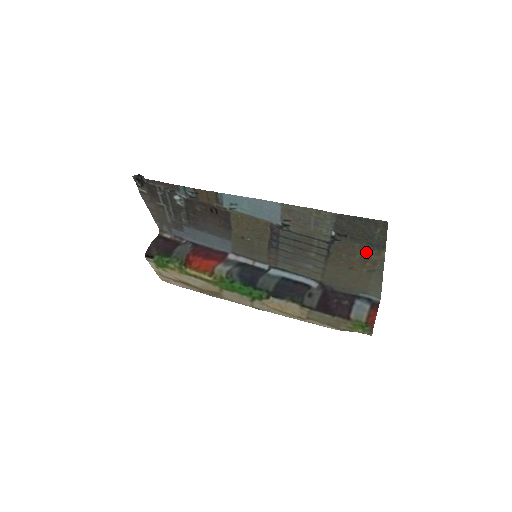
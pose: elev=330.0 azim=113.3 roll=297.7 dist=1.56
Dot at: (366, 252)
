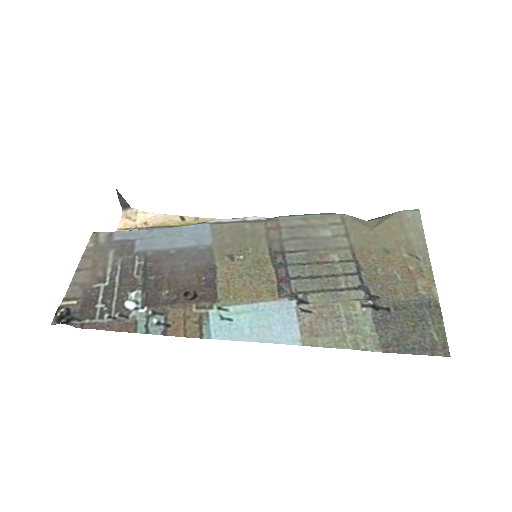
Dot at: (412, 289)
